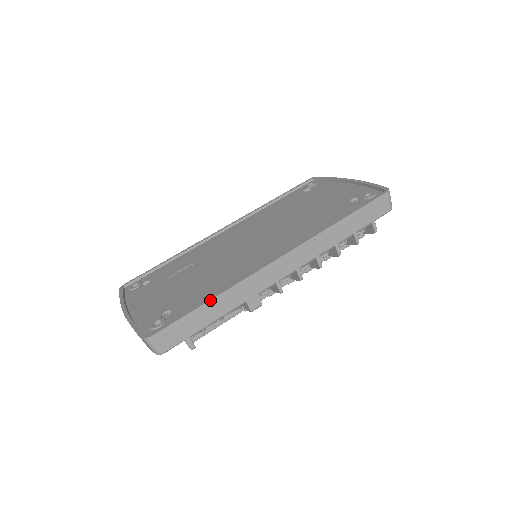
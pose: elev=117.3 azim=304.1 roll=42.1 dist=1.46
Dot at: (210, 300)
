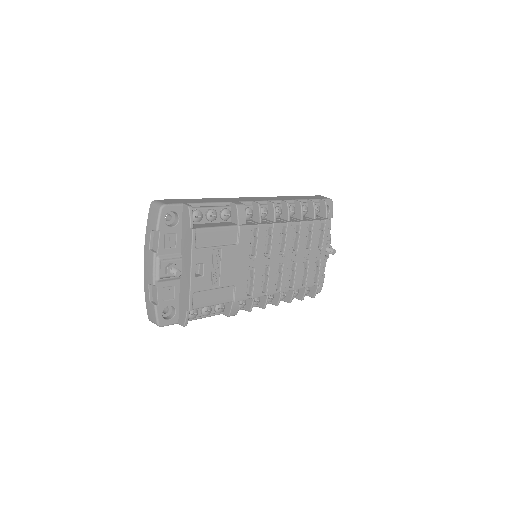
Dot at: (200, 199)
